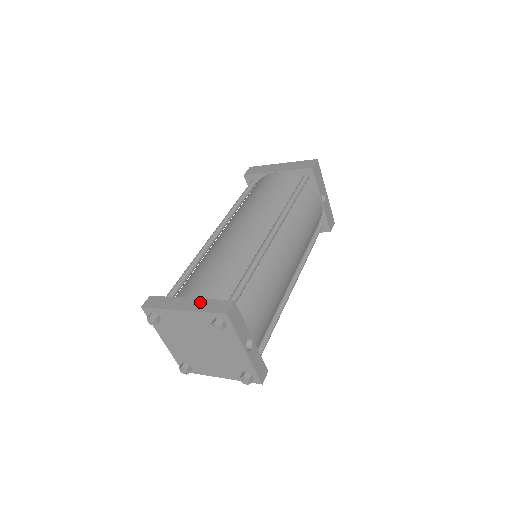
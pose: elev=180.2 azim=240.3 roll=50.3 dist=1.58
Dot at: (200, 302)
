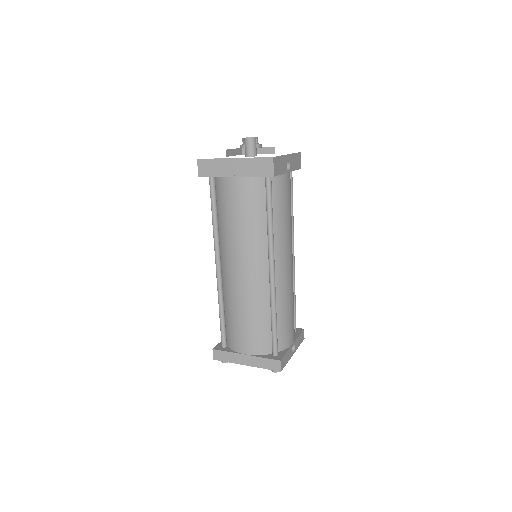
Dot at: (256, 360)
